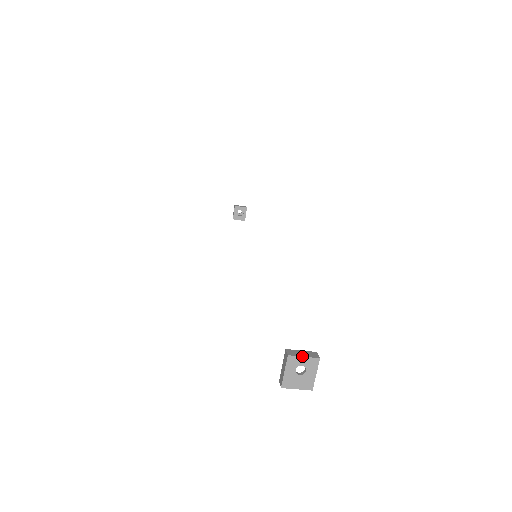
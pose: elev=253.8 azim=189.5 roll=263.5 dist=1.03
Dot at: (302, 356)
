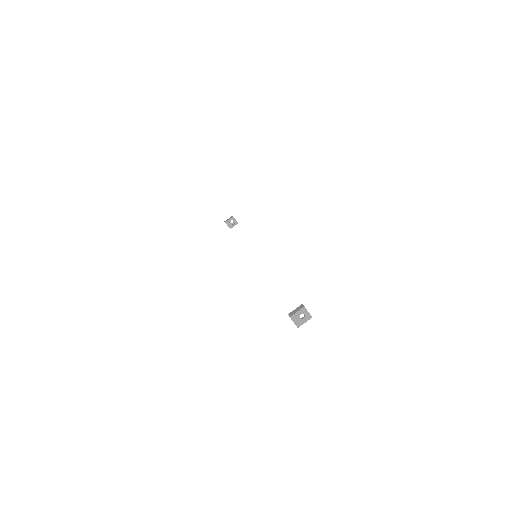
Dot at: occluded
